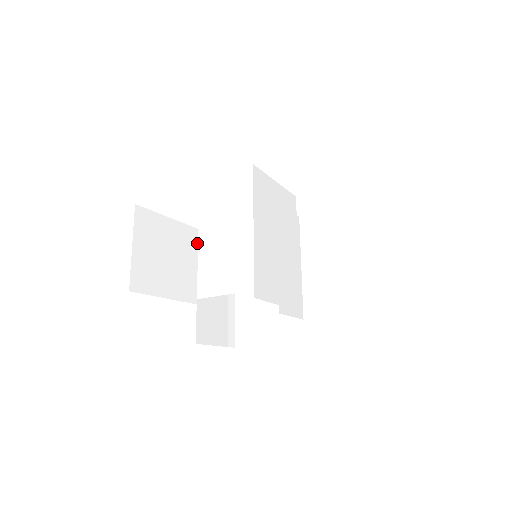
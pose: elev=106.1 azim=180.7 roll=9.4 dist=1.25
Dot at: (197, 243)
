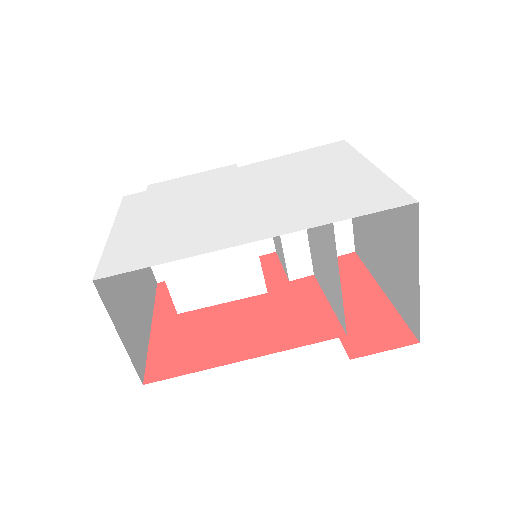
Dot at: occluded
